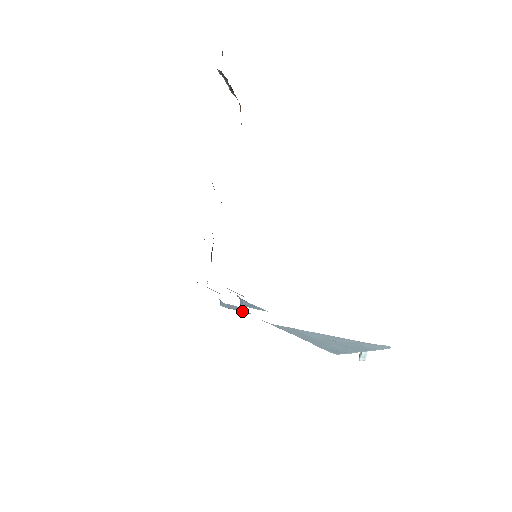
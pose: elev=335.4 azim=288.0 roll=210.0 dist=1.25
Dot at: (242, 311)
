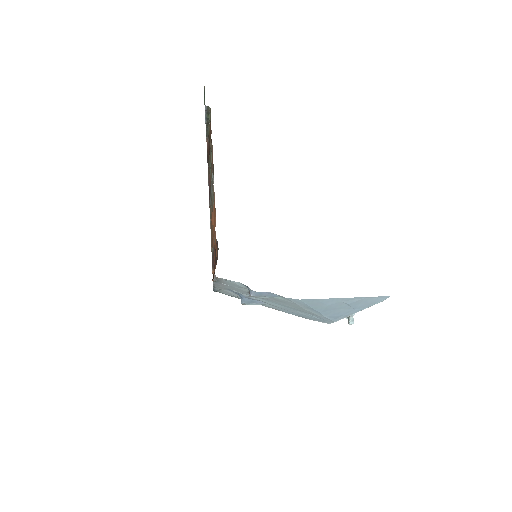
Dot at: (271, 296)
